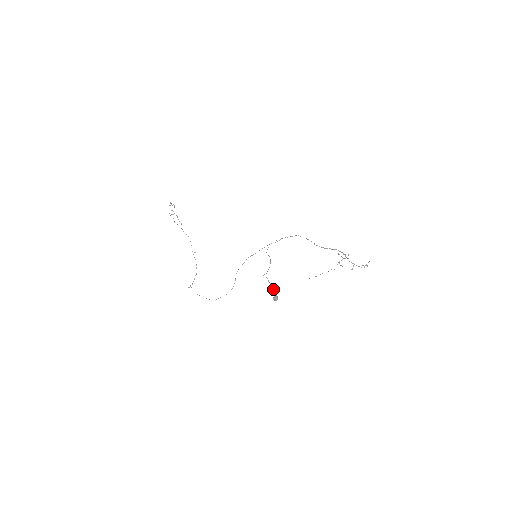
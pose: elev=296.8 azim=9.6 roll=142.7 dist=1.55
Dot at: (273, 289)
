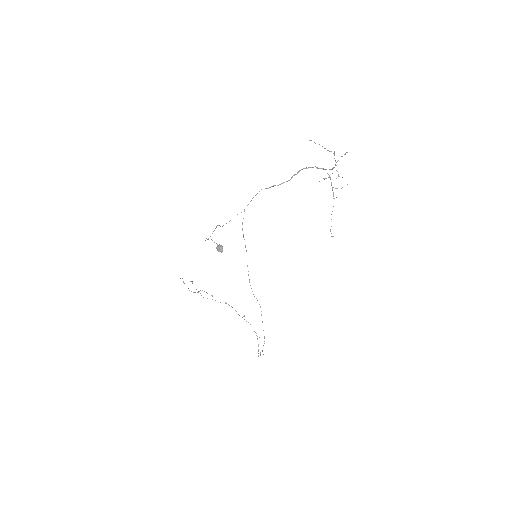
Dot at: occluded
